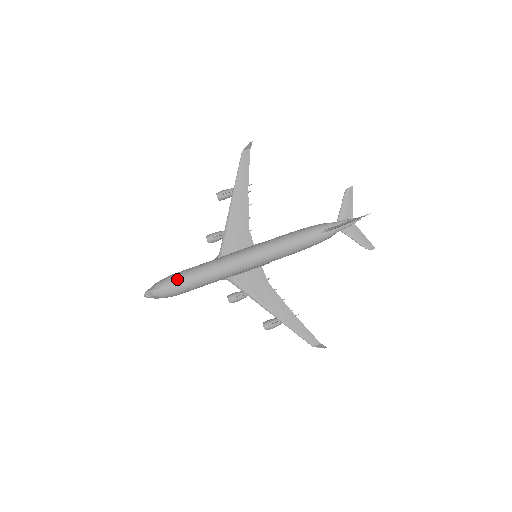
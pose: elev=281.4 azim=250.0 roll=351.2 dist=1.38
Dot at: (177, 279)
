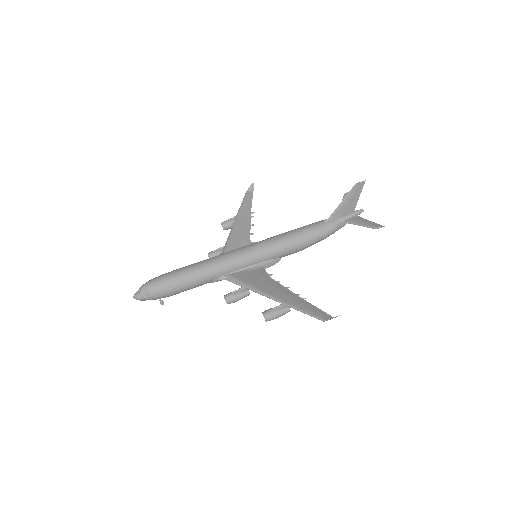
Dot at: (169, 272)
